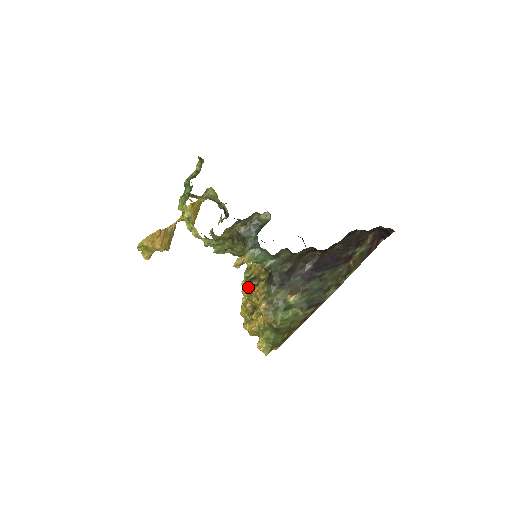
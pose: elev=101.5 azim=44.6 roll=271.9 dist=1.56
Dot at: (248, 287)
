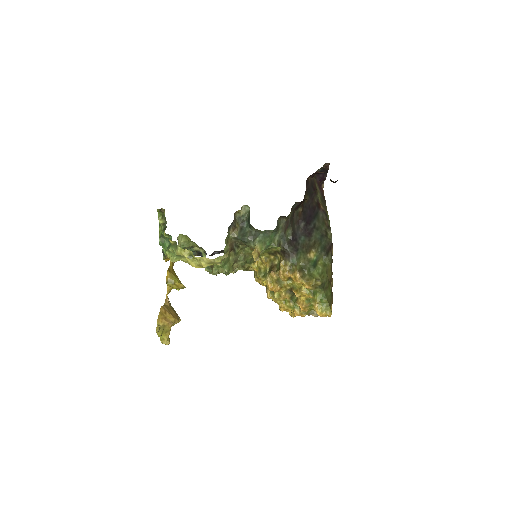
Dot at: (272, 280)
